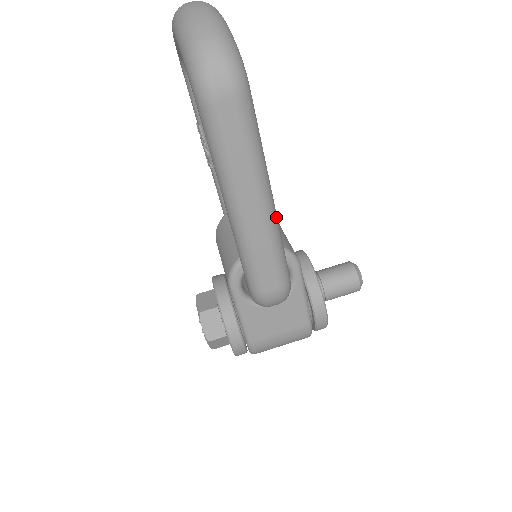
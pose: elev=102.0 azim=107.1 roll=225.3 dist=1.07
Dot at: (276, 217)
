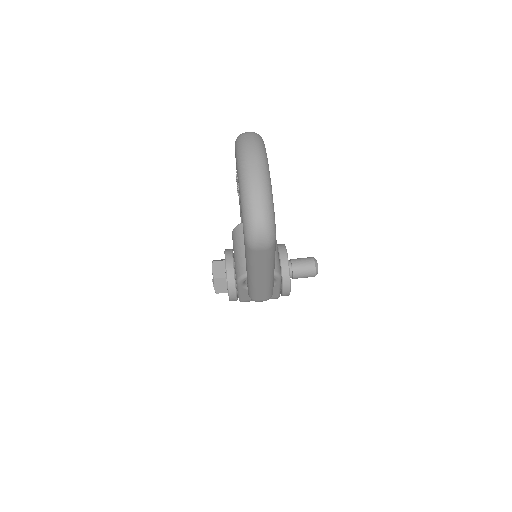
Dot at: (273, 277)
